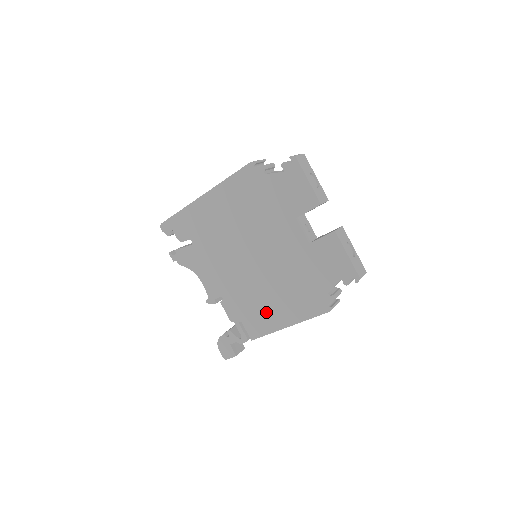
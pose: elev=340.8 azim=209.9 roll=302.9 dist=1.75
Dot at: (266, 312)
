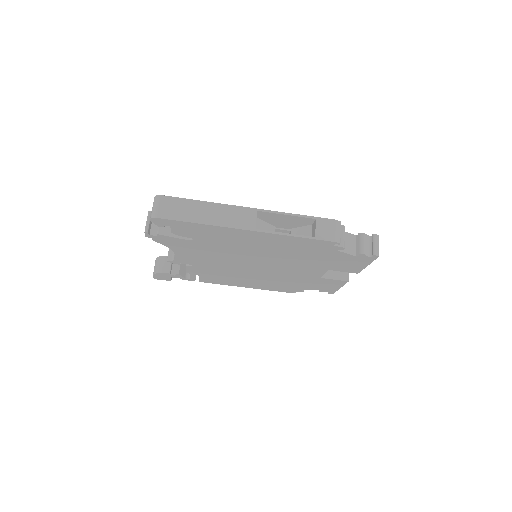
Dot at: (233, 280)
